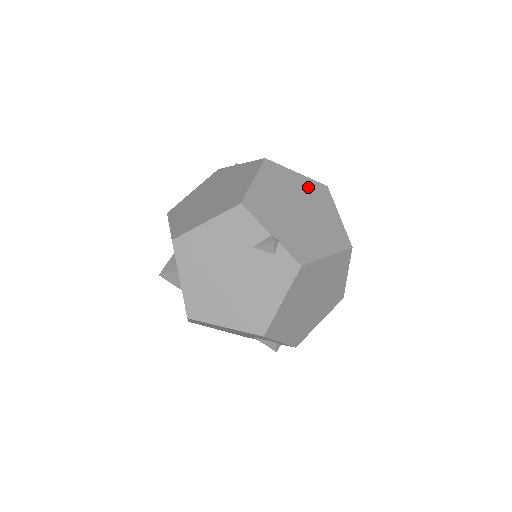
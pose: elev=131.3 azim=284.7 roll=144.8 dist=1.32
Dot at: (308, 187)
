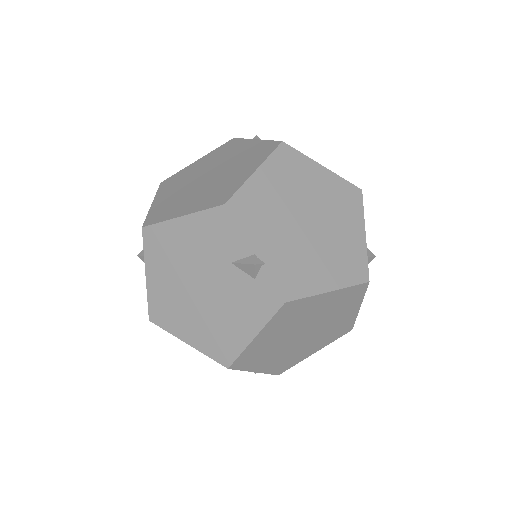
Dot at: (332, 189)
